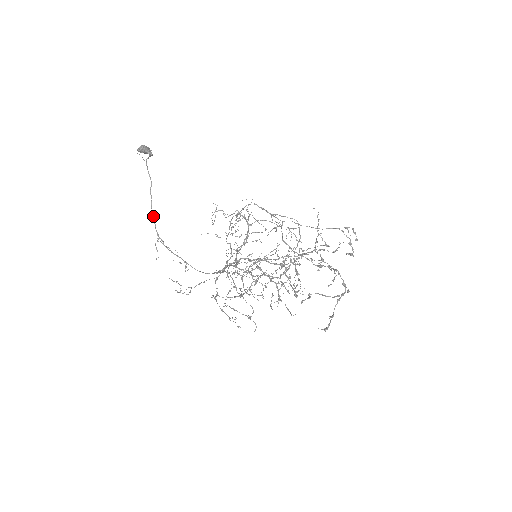
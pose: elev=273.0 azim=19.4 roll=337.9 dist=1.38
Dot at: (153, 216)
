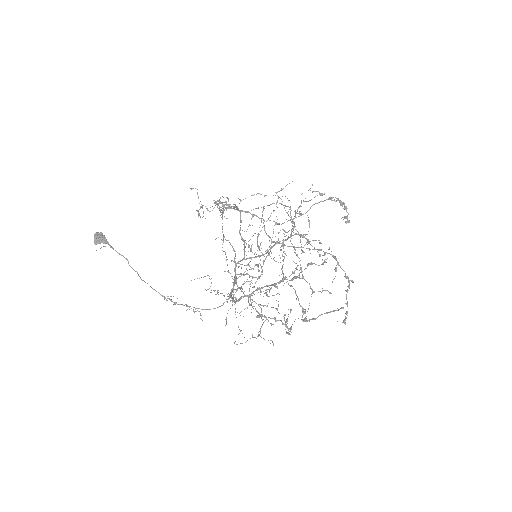
Dot at: occluded
